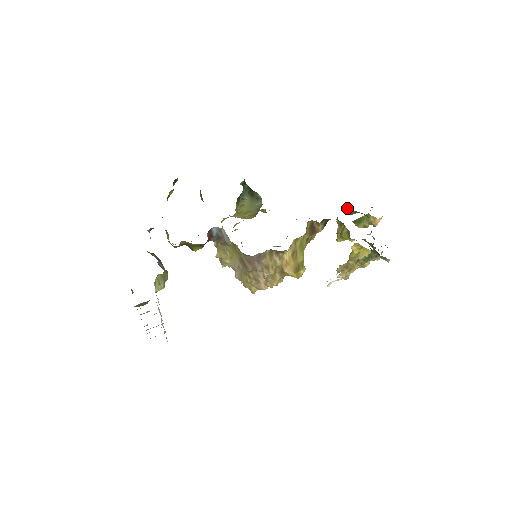
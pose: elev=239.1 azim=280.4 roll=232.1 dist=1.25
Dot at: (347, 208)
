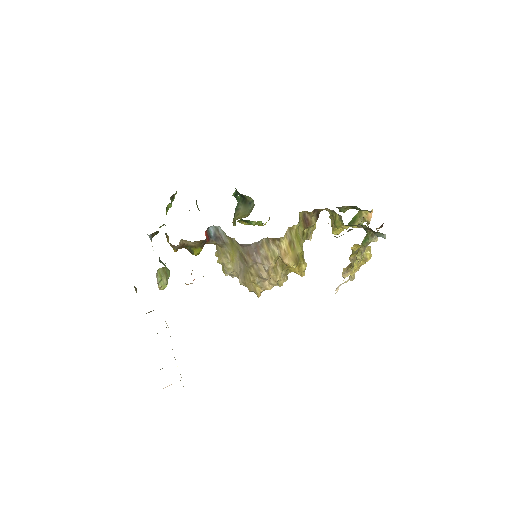
Dot at: occluded
